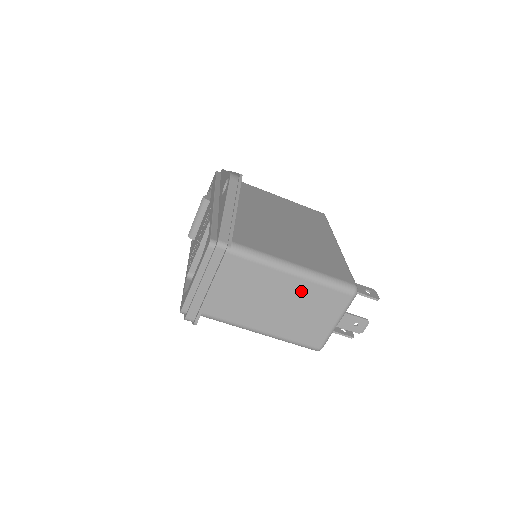
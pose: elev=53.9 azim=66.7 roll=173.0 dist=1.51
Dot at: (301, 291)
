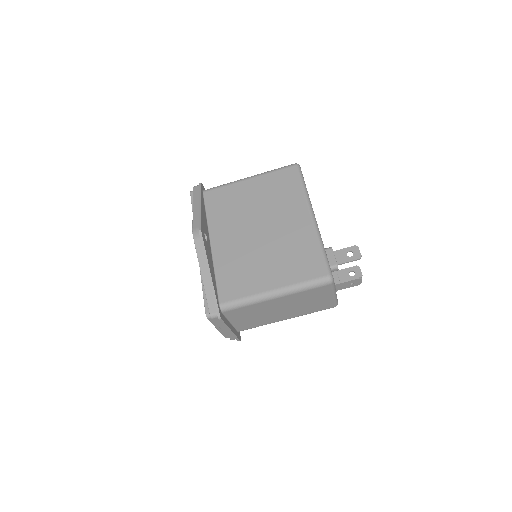
Dot at: (290, 299)
